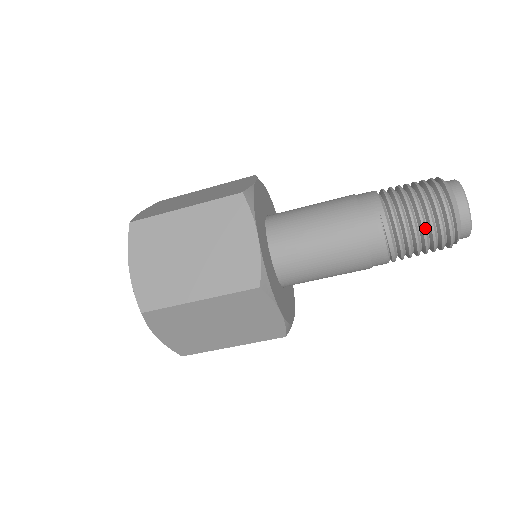
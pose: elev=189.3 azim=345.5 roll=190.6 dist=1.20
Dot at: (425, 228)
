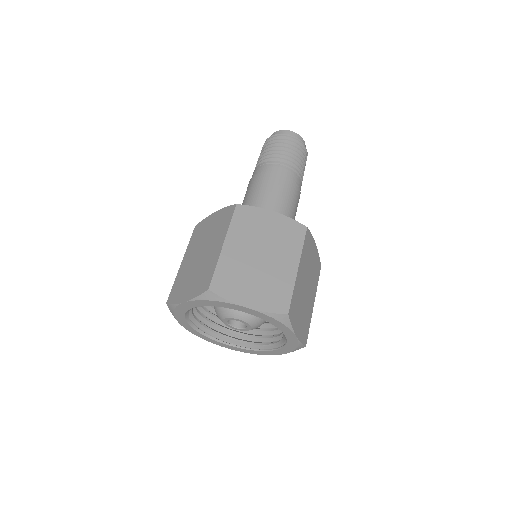
Dot at: (275, 146)
